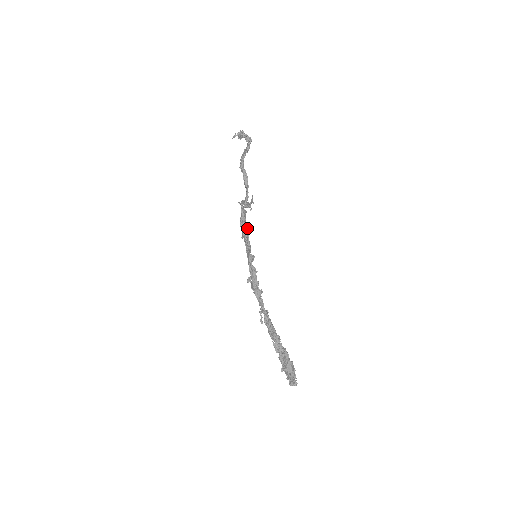
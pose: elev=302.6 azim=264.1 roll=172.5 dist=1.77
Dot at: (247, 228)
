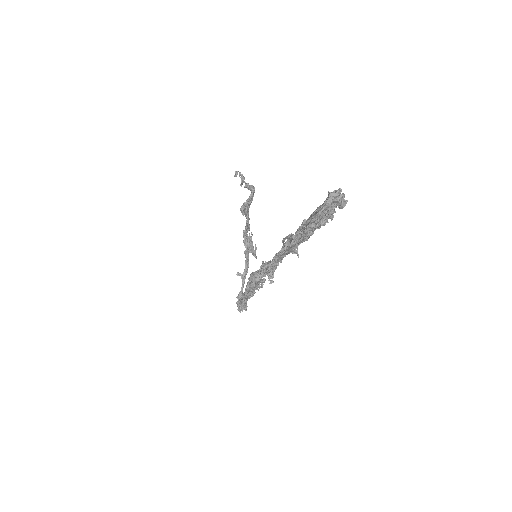
Dot at: occluded
